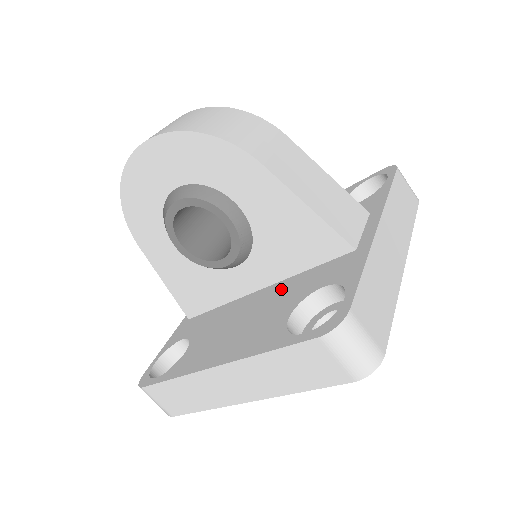
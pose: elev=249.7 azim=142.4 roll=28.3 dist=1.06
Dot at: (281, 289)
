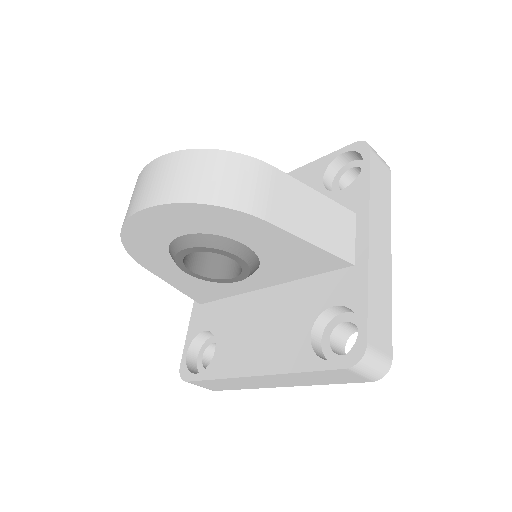
Dot at: (290, 295)
